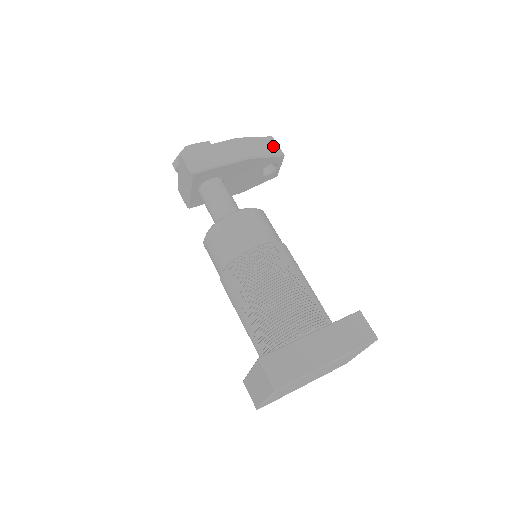
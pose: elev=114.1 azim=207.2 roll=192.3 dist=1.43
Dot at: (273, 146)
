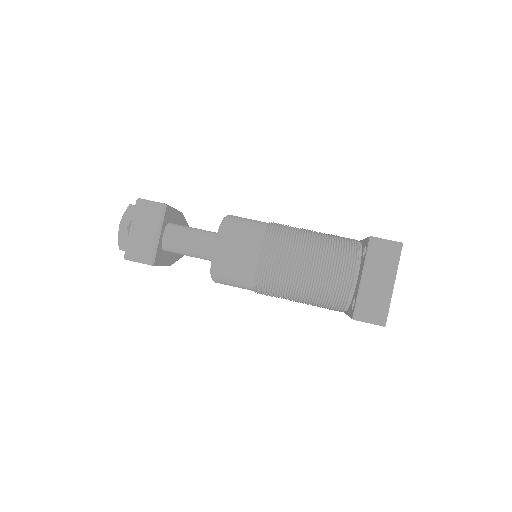
Dot at: occluded
